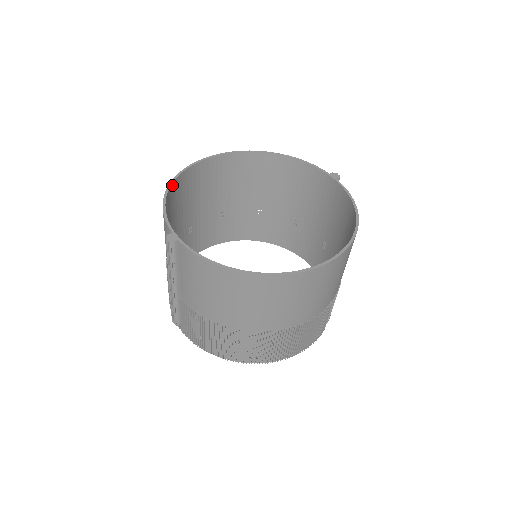
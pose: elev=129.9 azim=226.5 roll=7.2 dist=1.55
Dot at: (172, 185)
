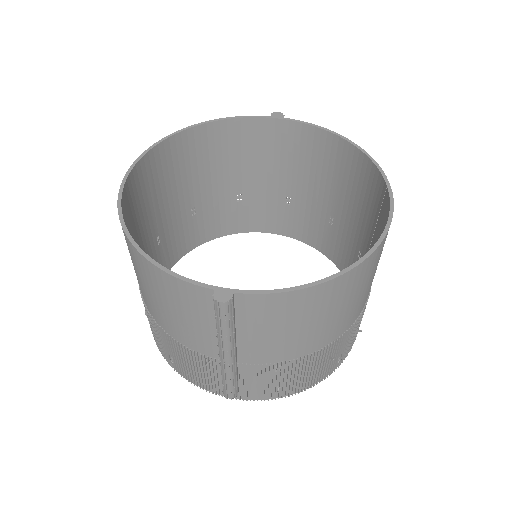
Dot at: (129, 234)
